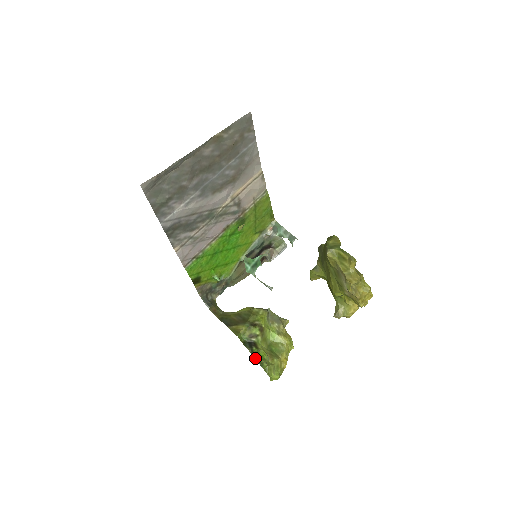
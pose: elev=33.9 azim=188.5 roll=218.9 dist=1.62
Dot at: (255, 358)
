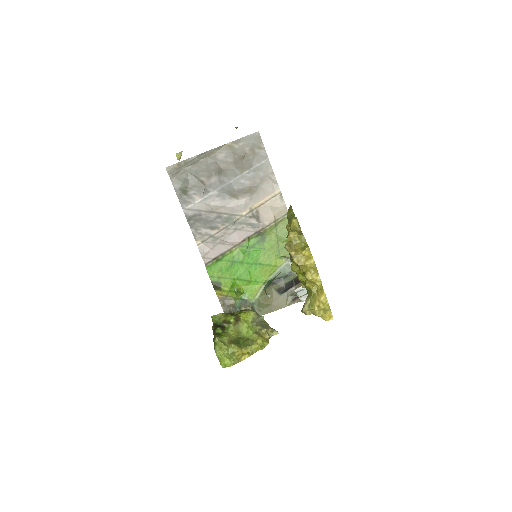
Dot at: (214, 335)
